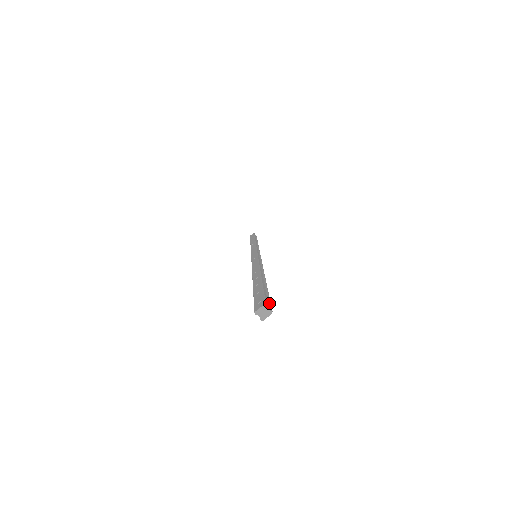
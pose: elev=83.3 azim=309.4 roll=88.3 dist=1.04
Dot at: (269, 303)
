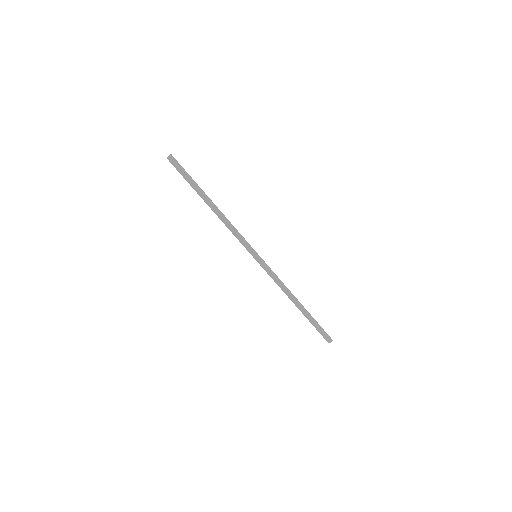
Dot at: (177, 162)
